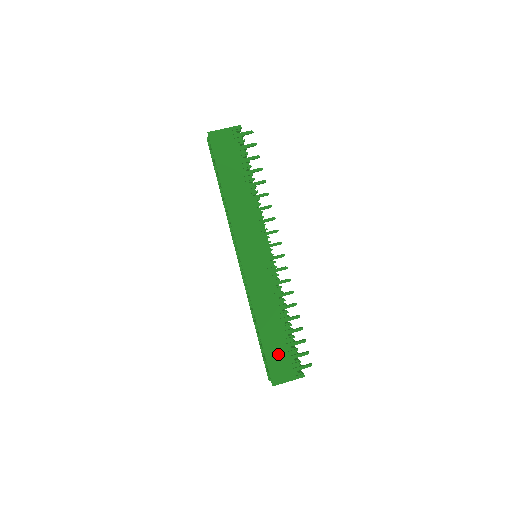
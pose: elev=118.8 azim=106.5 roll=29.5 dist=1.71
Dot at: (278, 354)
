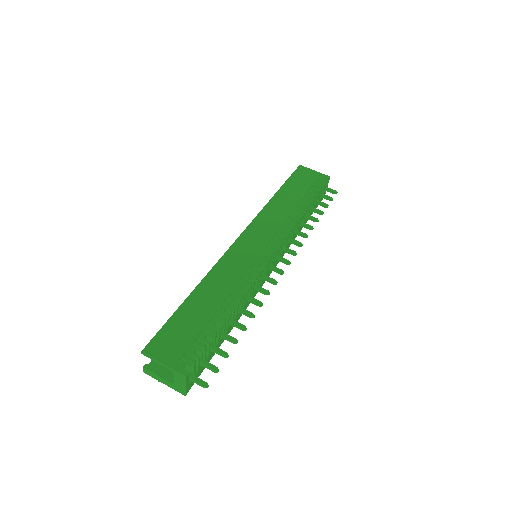
Dot at: (185, 328)
